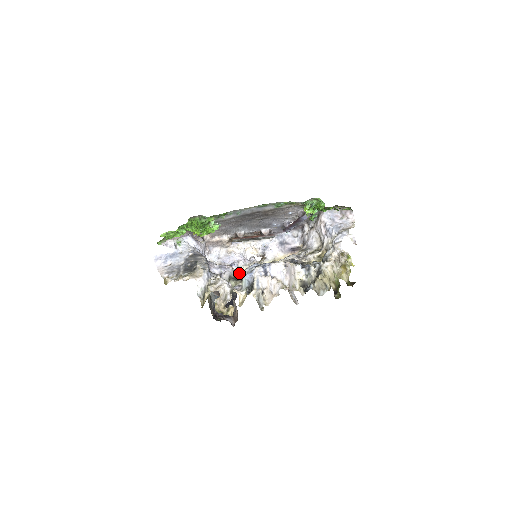
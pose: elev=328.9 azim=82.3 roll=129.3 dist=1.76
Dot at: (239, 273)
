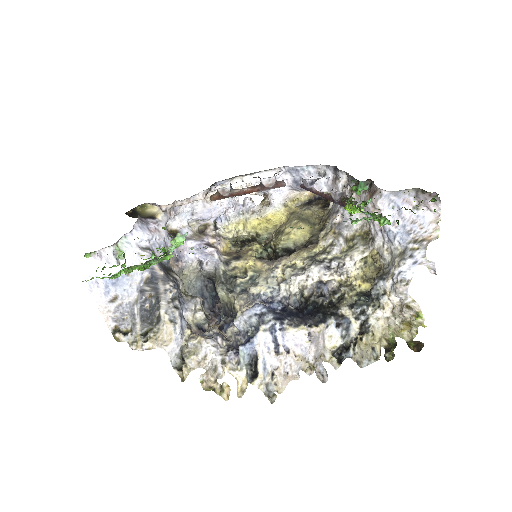
Dot at: (230, 267)
